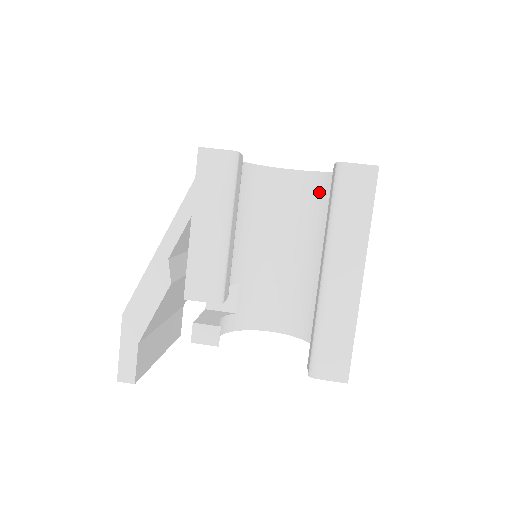
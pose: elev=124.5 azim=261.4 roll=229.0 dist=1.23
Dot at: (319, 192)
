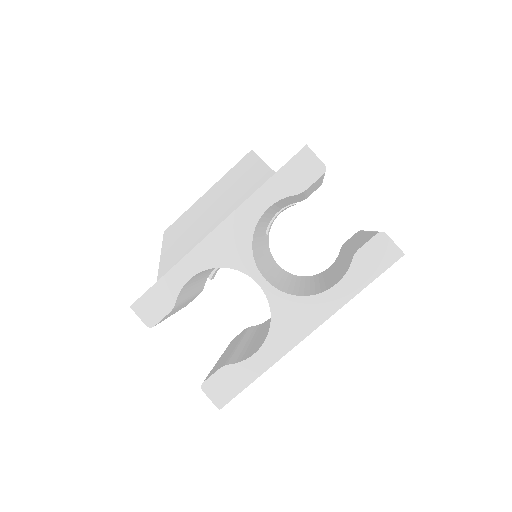
Dot at: occluded
